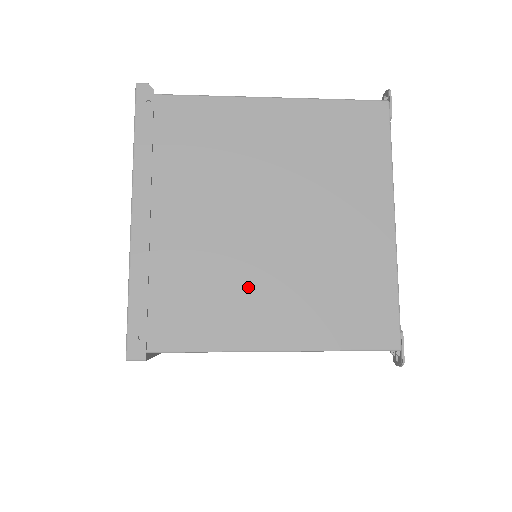
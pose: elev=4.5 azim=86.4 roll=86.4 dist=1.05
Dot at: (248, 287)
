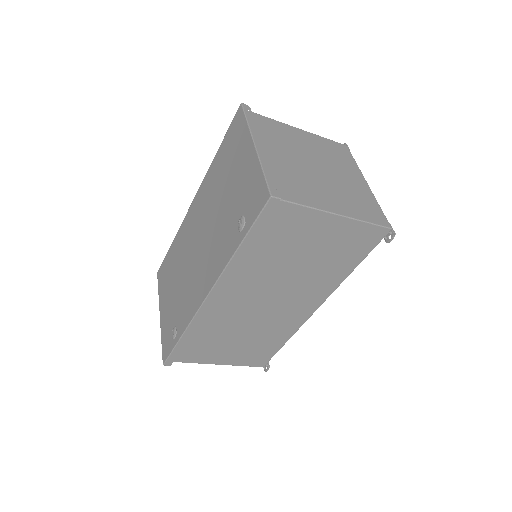
Dot at: (317, 188)
